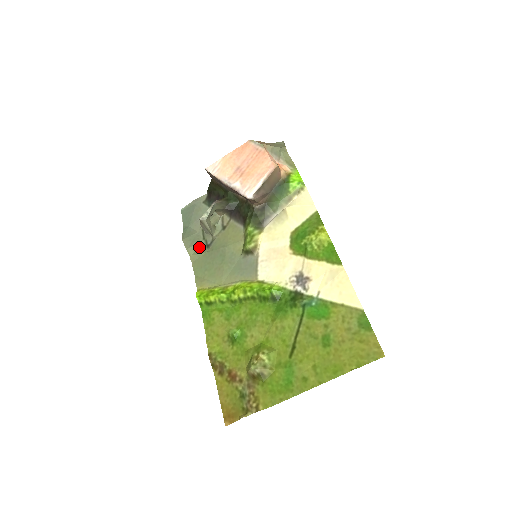
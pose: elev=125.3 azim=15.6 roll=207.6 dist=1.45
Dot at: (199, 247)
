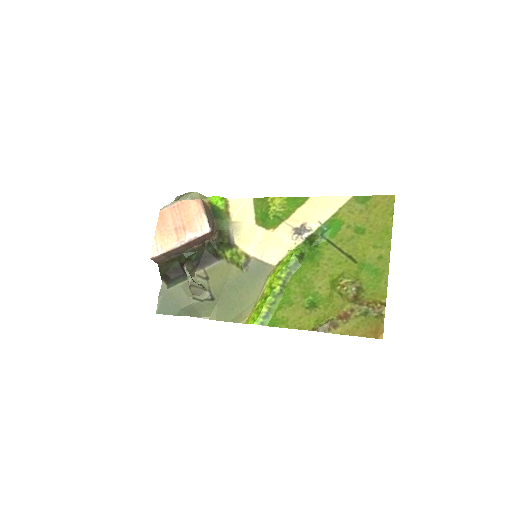
Dot at: (207, 308)
